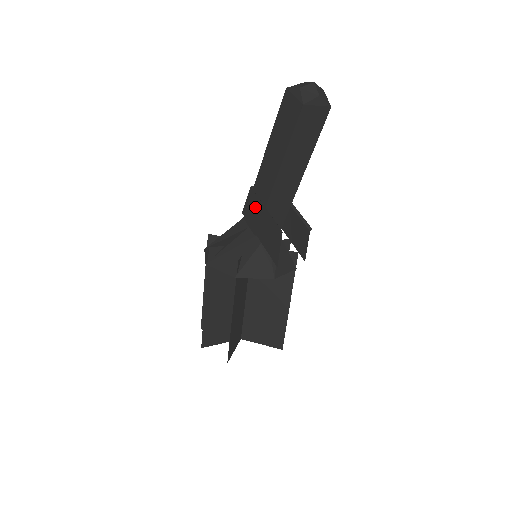
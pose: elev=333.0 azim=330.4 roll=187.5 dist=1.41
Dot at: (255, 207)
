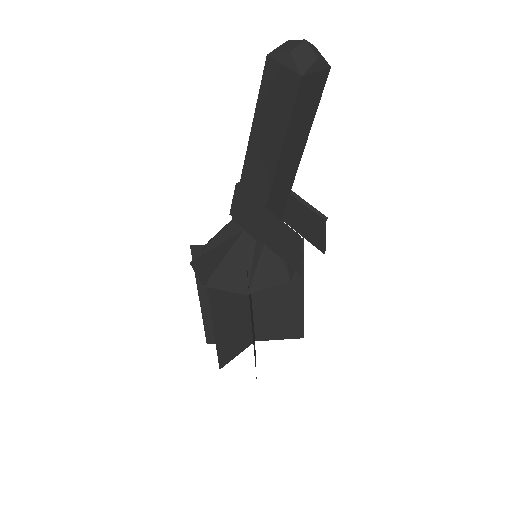
Dot at: (249, 208)
